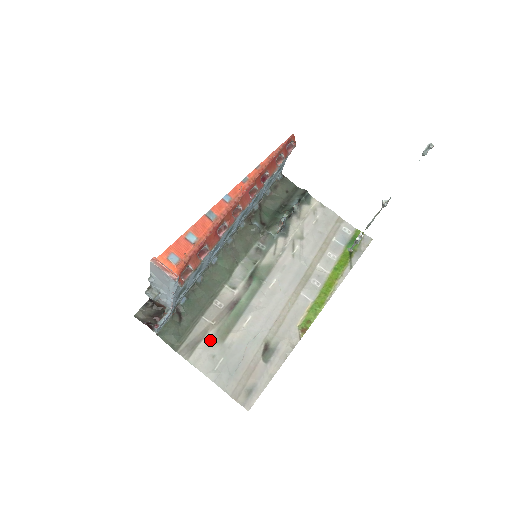
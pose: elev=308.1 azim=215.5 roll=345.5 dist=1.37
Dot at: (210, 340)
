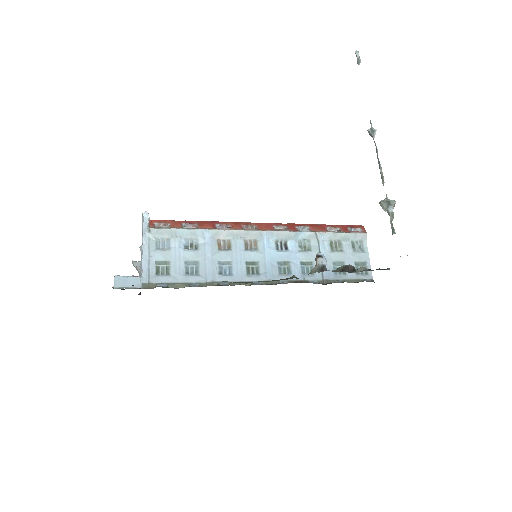
Dot at: occluded
